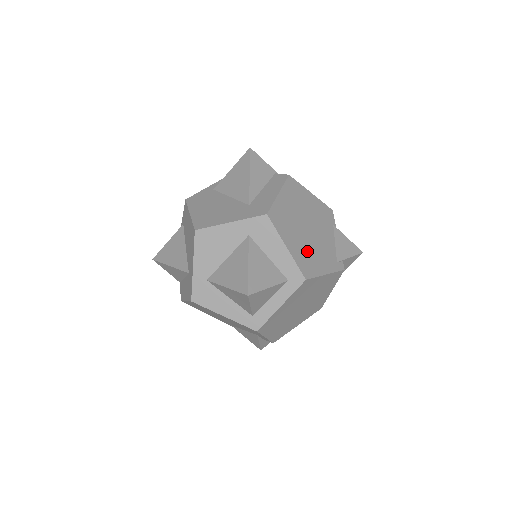
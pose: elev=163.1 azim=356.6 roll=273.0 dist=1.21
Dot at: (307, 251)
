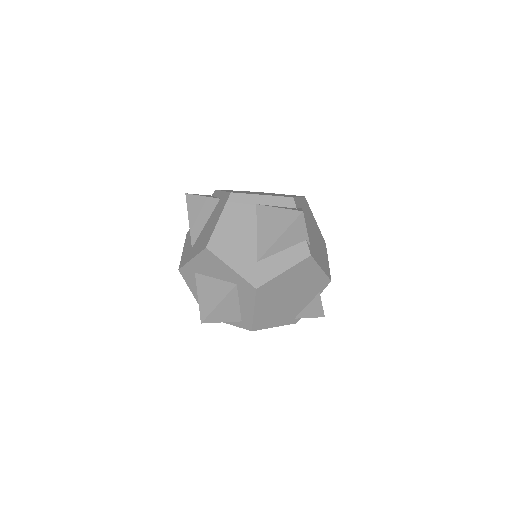
Dot at: (272, 312)
